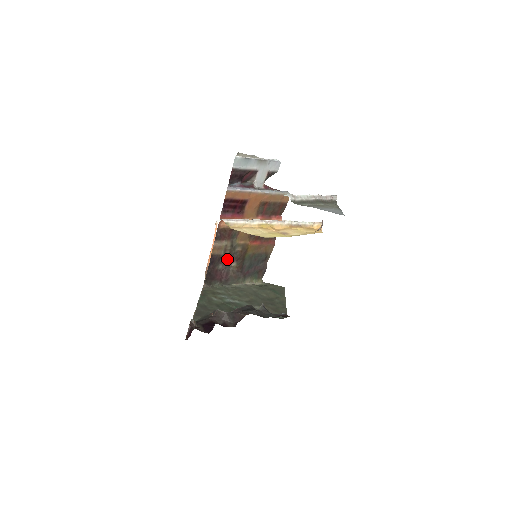
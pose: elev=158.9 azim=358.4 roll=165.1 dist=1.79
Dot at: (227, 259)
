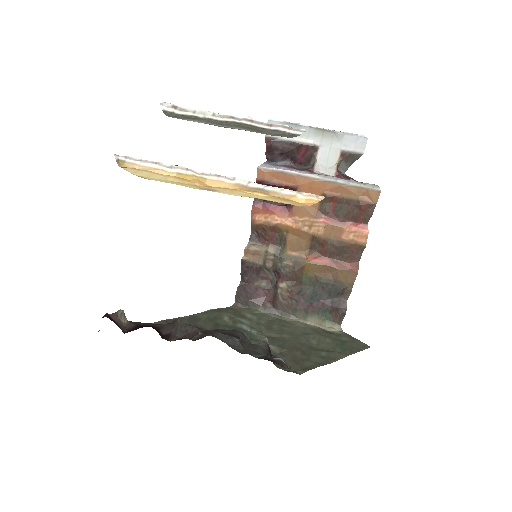
Dot at: (272, 274)
